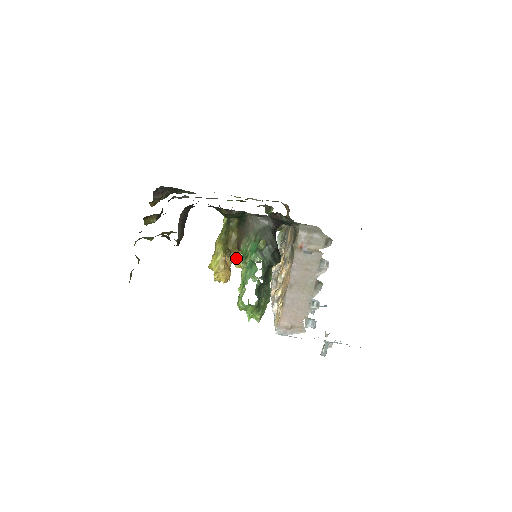
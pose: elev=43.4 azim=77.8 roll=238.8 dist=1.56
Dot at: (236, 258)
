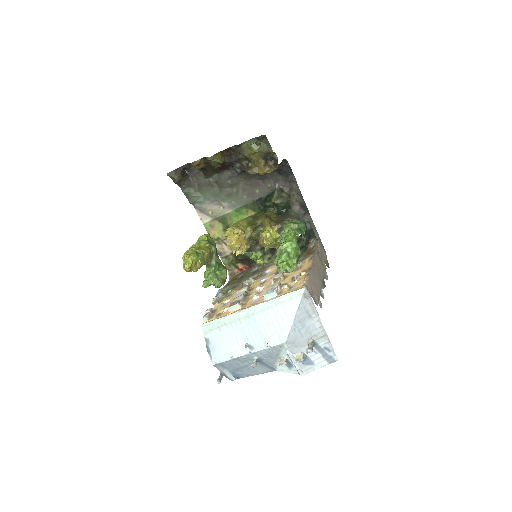
Dot at: (266, 232)
